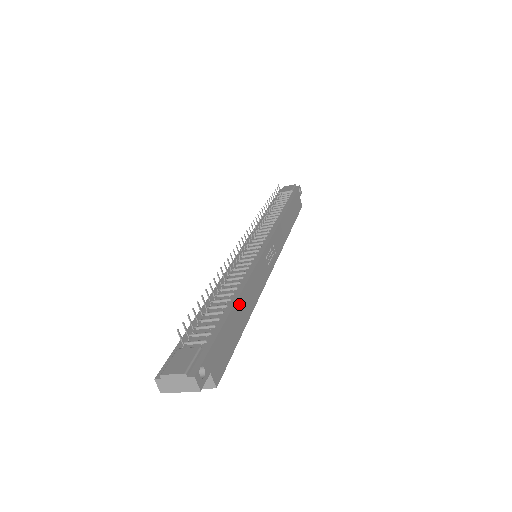
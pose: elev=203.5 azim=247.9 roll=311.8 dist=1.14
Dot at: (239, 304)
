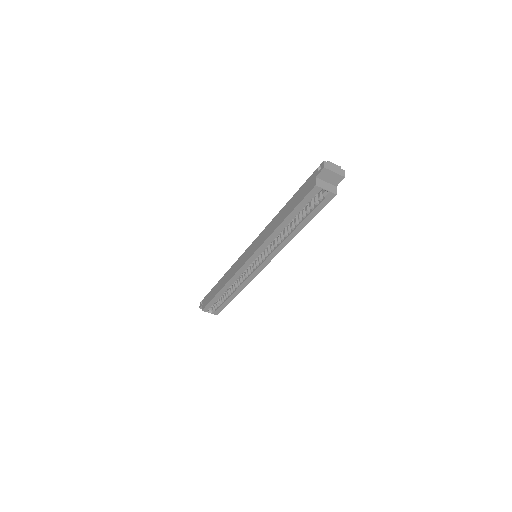
Dot at: occluded
